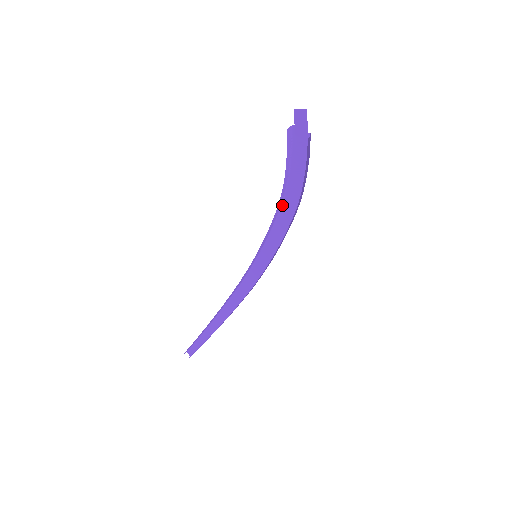
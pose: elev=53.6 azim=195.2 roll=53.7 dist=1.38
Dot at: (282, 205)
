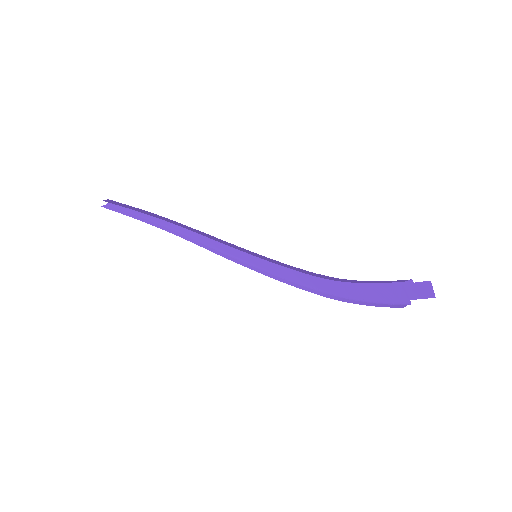
Dot at: (322, 275)
